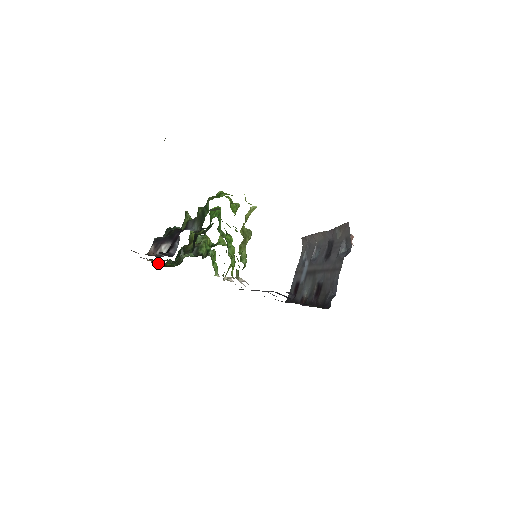
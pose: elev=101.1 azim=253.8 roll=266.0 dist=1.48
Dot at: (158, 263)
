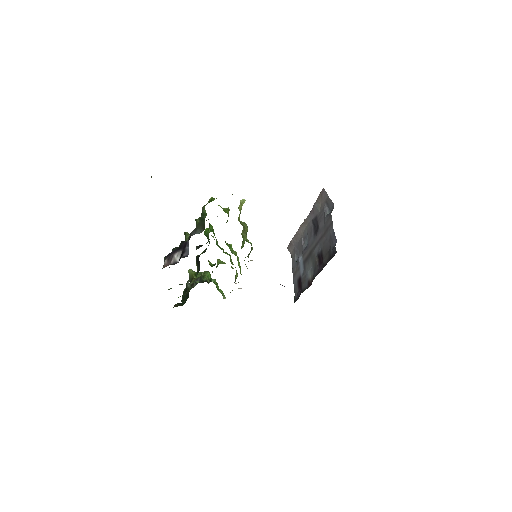
Dot at: occluded
